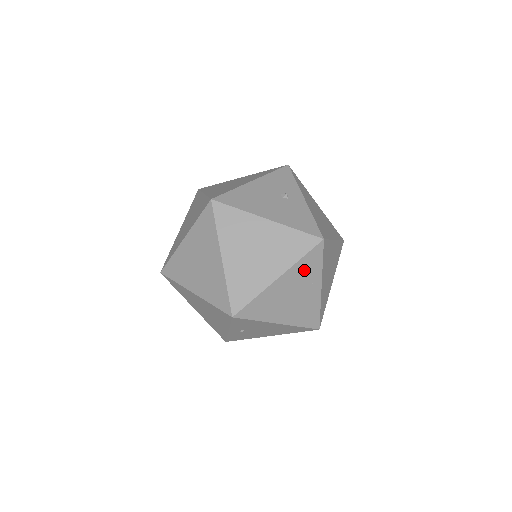
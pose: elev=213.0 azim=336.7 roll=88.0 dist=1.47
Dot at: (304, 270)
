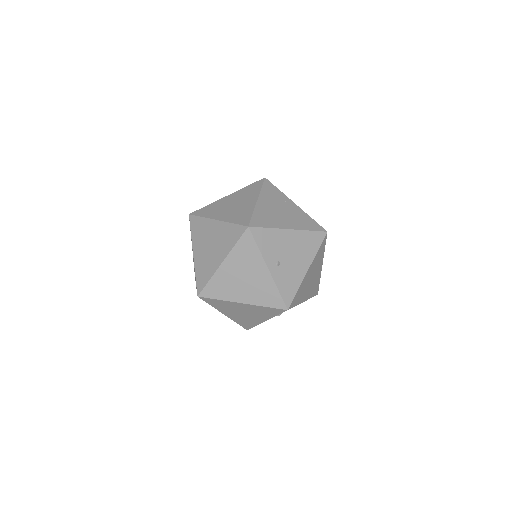
Dot at: (271, 195)
